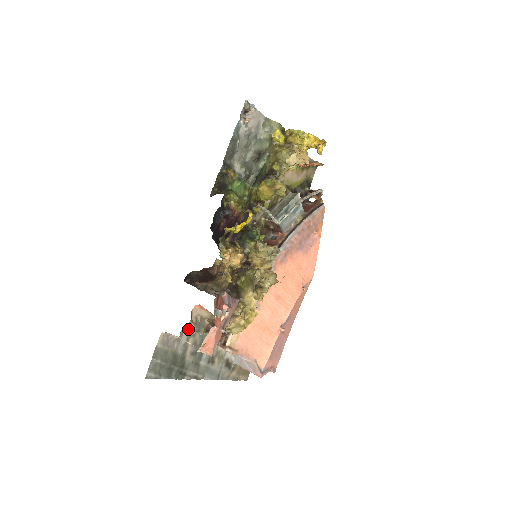
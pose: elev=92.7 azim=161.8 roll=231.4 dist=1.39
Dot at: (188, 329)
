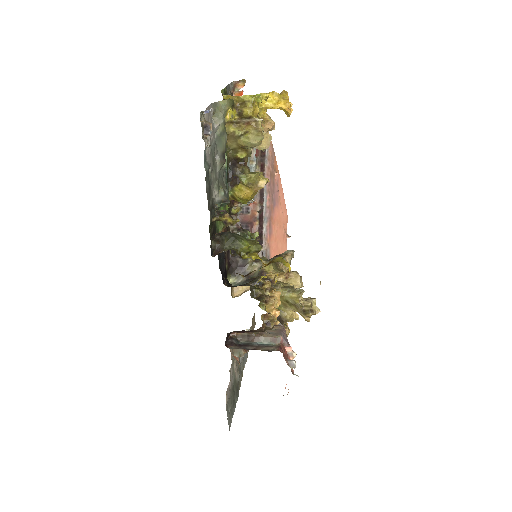
Dot at: occluded
